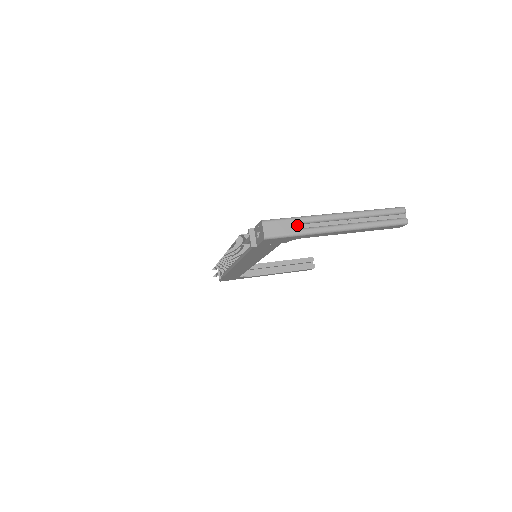
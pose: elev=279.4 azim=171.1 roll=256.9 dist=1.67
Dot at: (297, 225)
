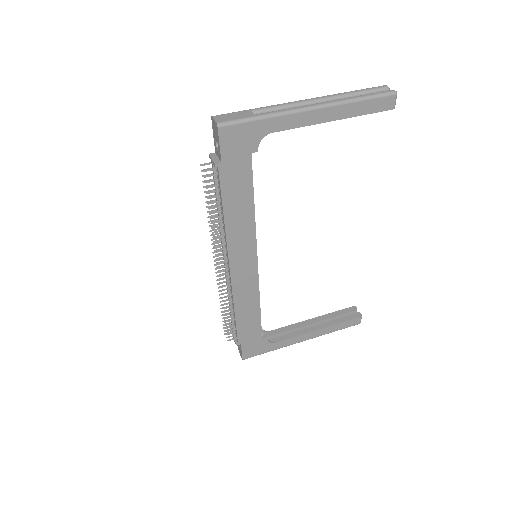
Dot at: occluded
